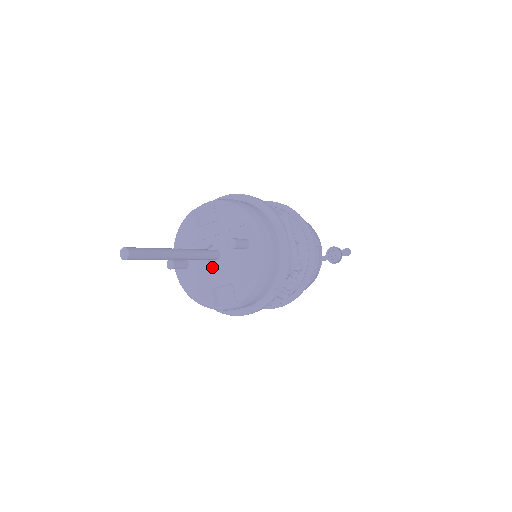
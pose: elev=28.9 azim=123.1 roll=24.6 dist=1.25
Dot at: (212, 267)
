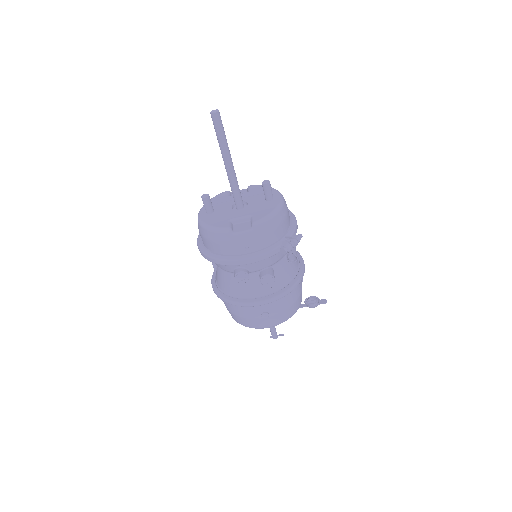
Dot at: (236, 211)
